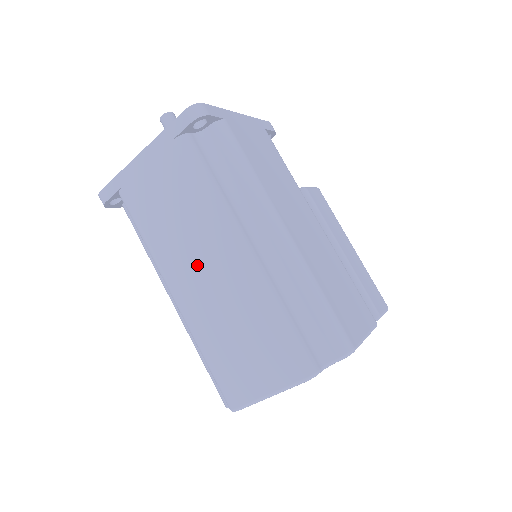
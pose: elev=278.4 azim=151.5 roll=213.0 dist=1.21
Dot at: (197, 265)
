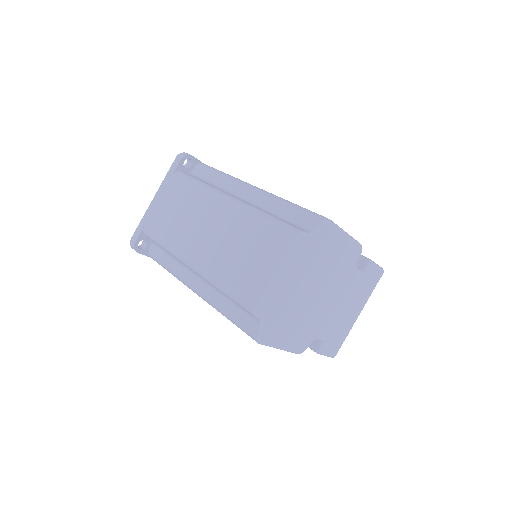
Dot at: (202, 228)
